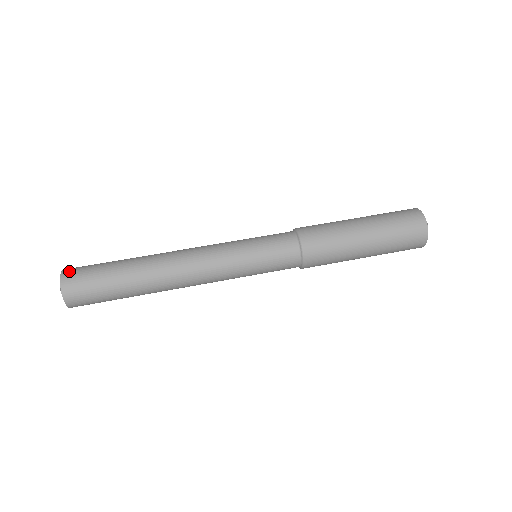
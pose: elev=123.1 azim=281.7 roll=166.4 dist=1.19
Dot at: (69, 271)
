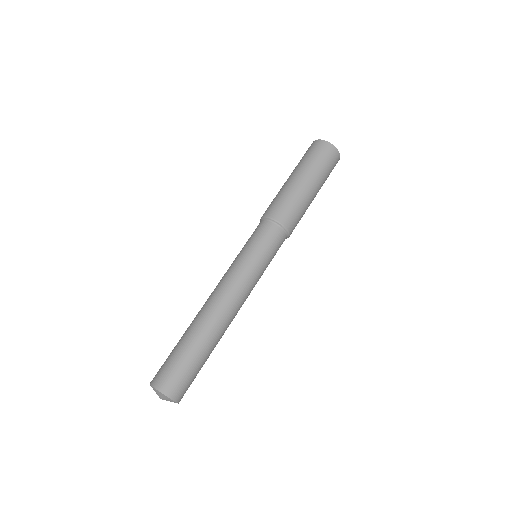
Dot at: (161, 383)
